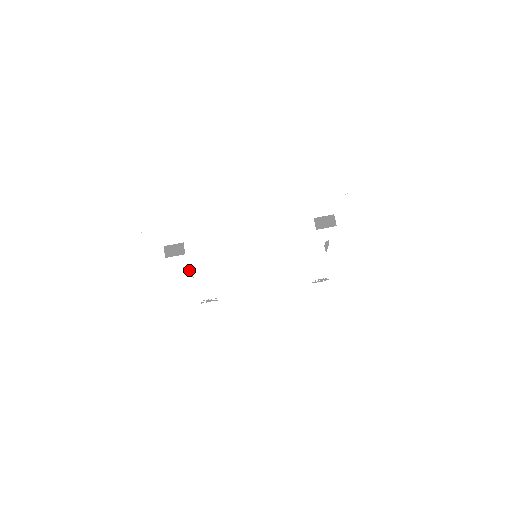
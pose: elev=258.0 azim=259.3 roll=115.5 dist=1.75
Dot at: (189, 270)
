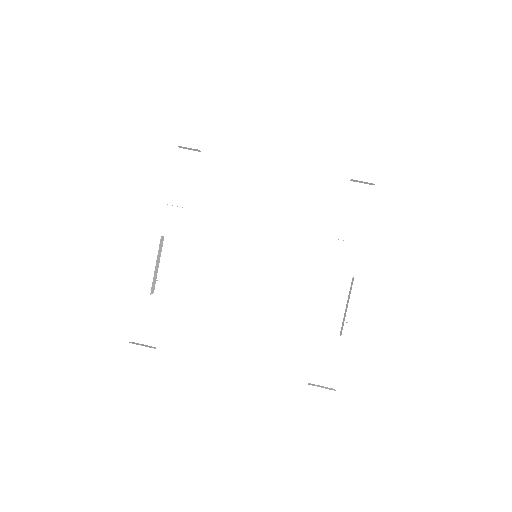
Dot at: (156, 272)
